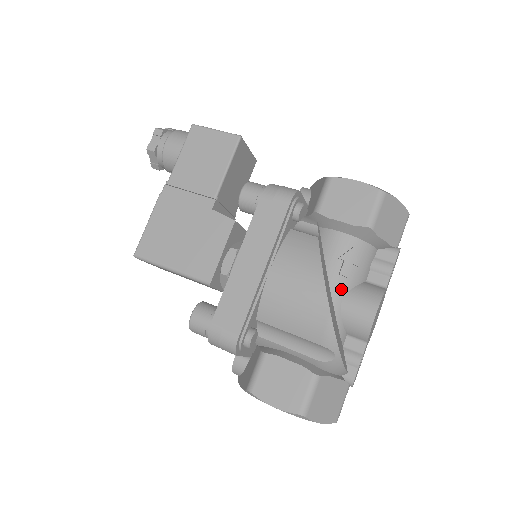
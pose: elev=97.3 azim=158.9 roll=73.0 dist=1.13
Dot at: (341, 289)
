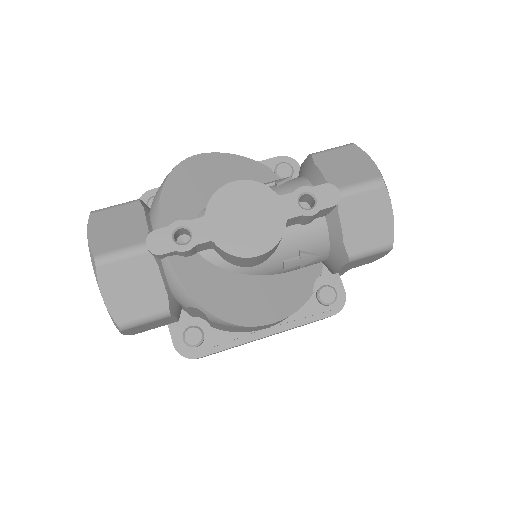
Dot at: occluded
